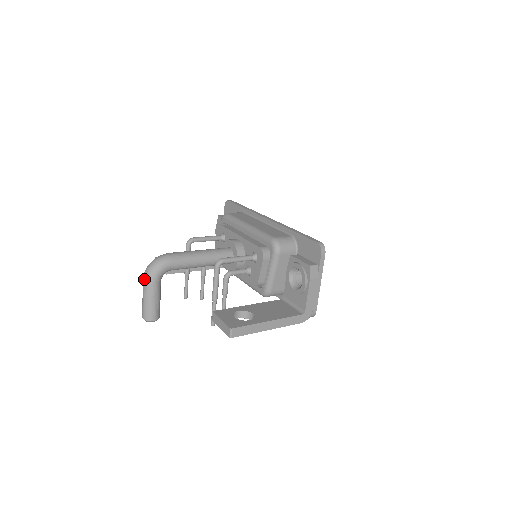
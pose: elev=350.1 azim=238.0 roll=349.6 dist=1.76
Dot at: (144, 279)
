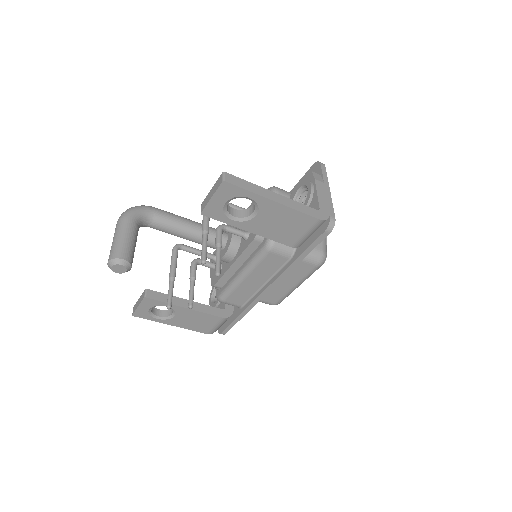
Dot at: (119, 218)
